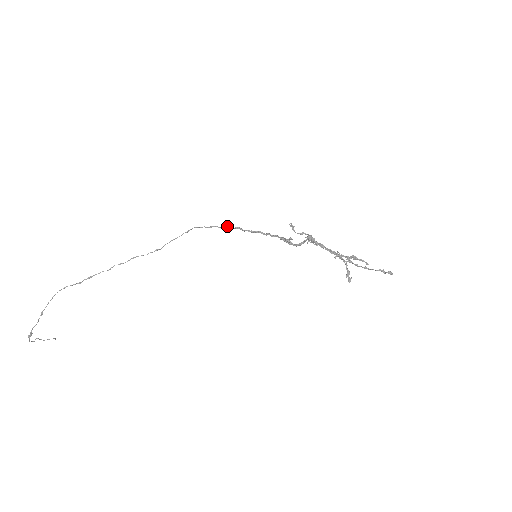
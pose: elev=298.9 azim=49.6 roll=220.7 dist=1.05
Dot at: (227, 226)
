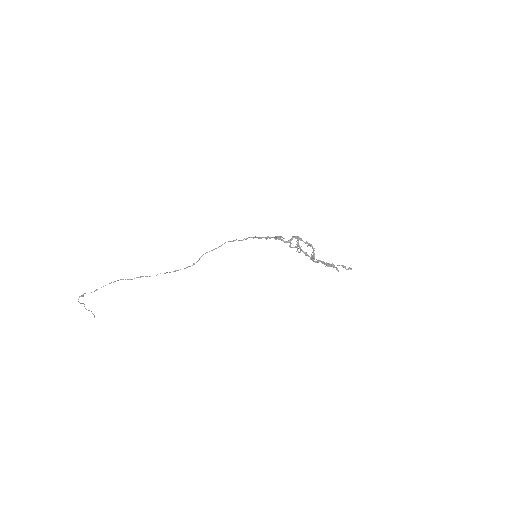
Dot at: (244, 238)
